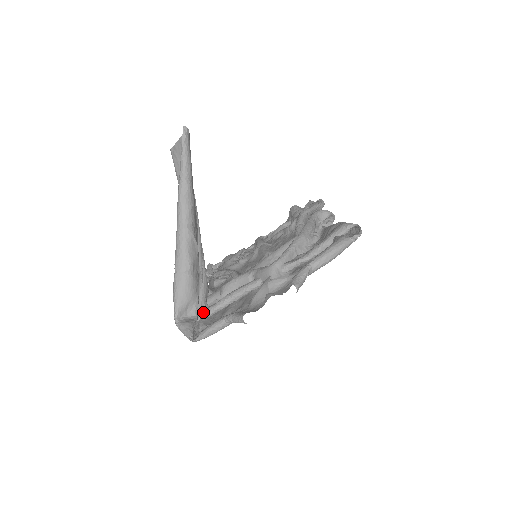
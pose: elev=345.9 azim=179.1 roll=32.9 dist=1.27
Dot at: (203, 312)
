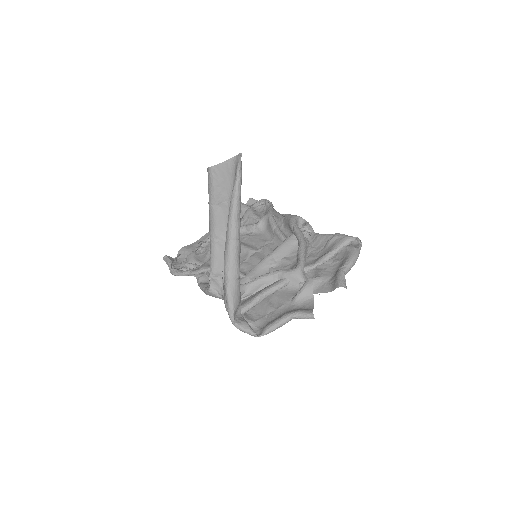
Dot at: (241, 310)
